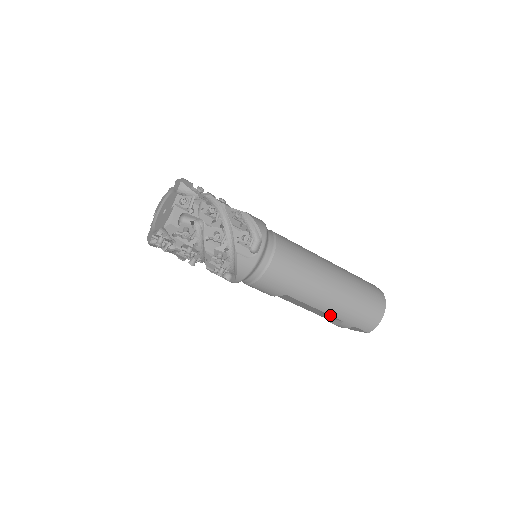
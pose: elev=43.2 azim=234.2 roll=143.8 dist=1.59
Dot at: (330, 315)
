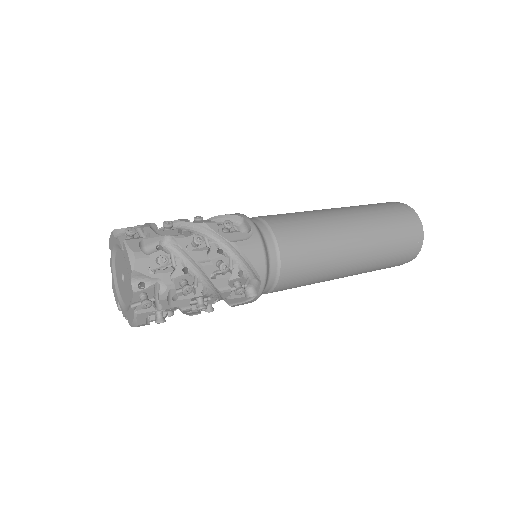
Dot at: occluded
